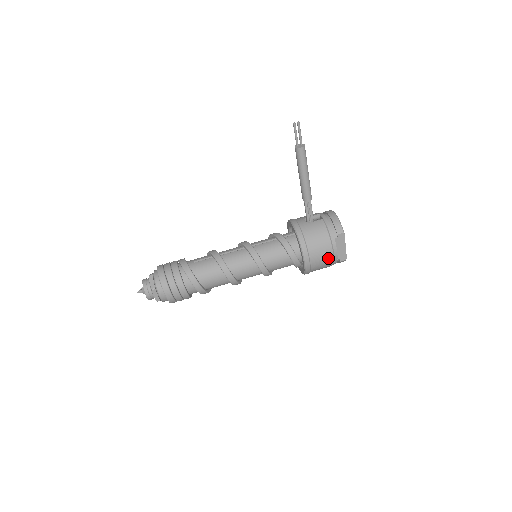
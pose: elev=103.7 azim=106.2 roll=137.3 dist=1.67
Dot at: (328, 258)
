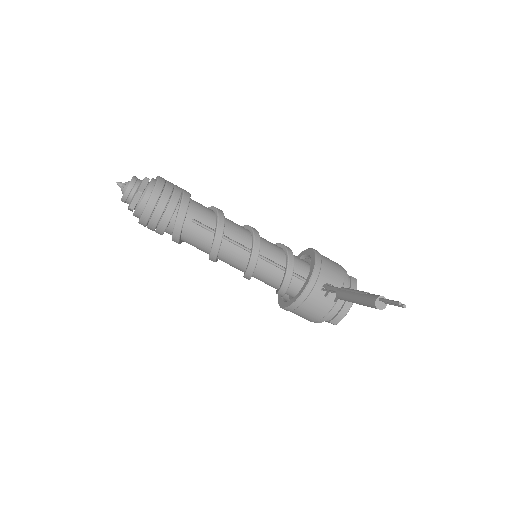
Dot at: occluded
